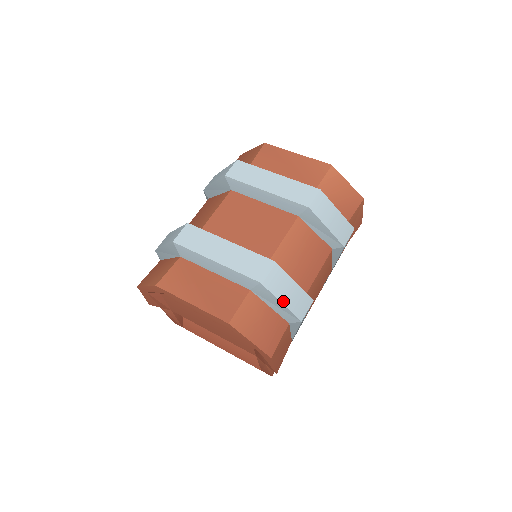
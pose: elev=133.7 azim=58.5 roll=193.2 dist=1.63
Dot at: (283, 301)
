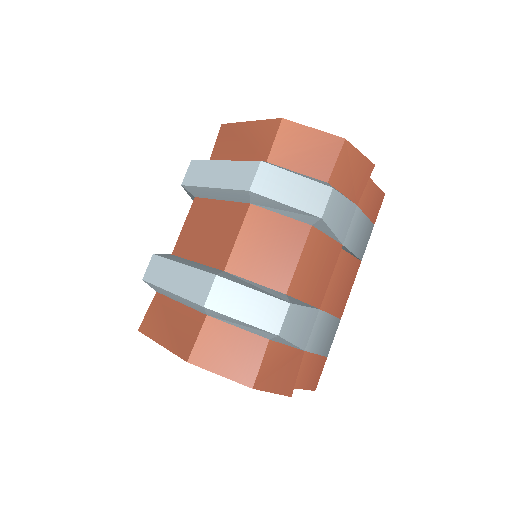
Dot at: (243, 319)
